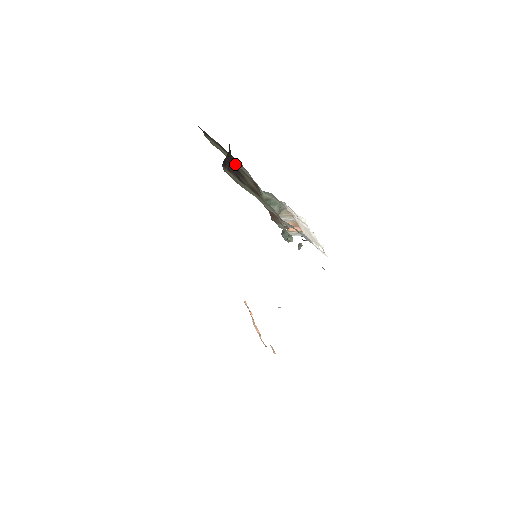
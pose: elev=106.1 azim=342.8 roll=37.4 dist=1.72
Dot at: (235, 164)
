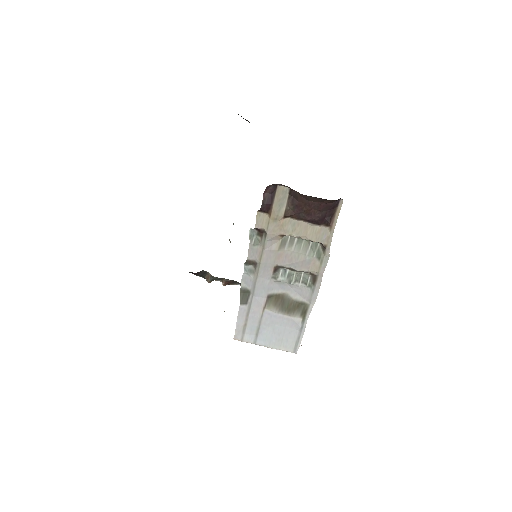
Dot at: occluded
